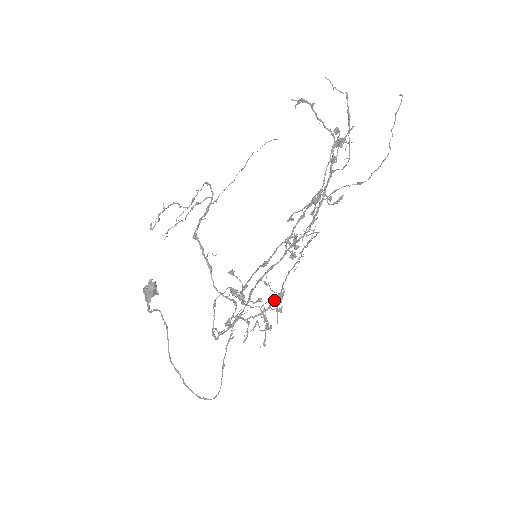
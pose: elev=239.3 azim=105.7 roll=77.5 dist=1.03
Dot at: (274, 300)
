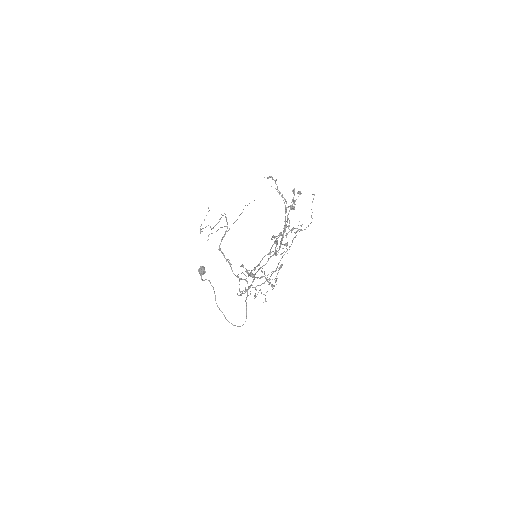
Dot at: (276, 270)
